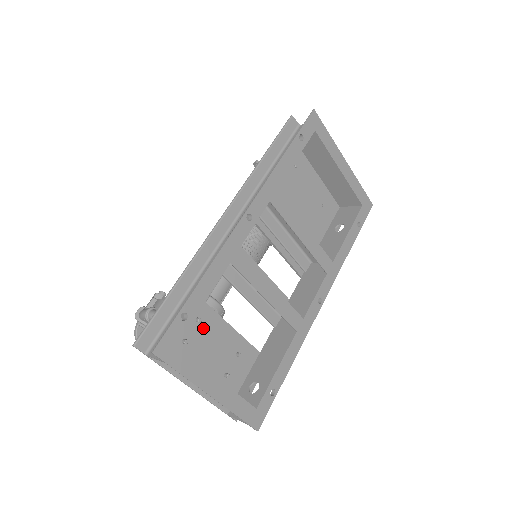
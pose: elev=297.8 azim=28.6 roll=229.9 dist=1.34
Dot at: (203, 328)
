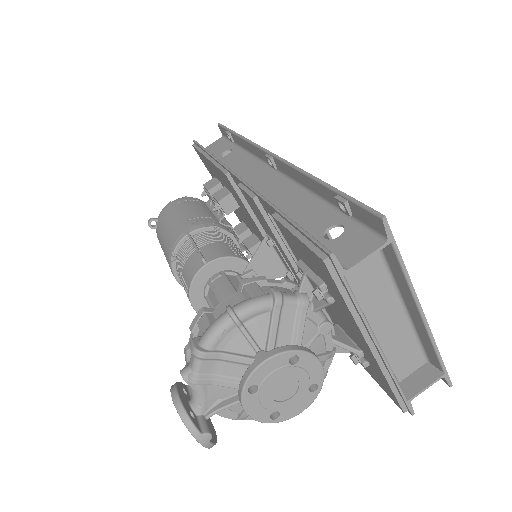
Dot at: occluded
